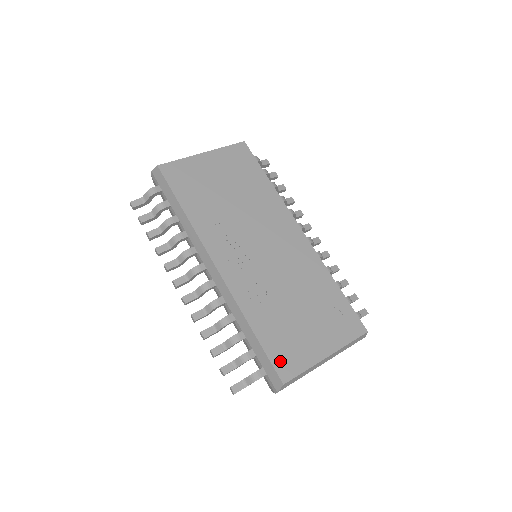
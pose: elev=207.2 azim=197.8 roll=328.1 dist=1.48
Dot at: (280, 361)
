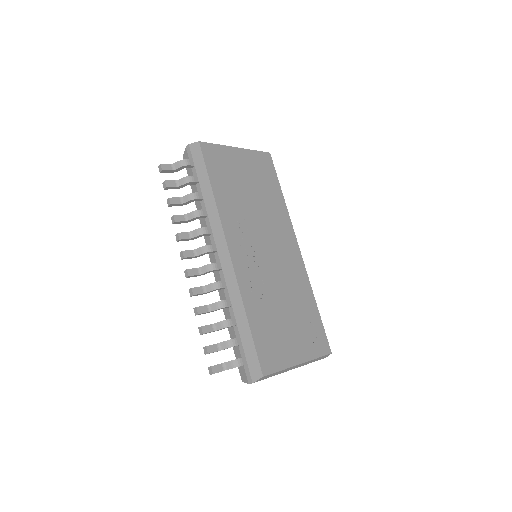
Dot at: (264, 355)
